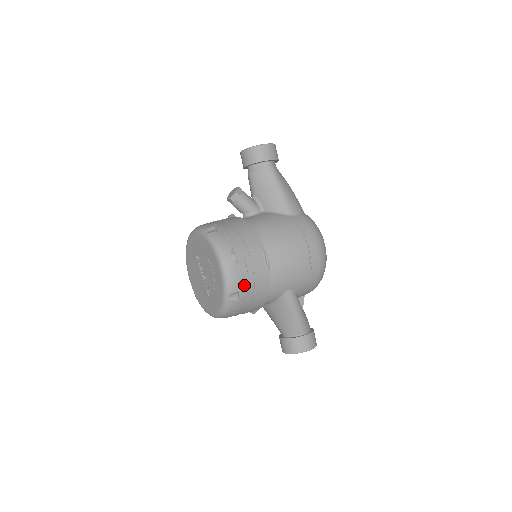
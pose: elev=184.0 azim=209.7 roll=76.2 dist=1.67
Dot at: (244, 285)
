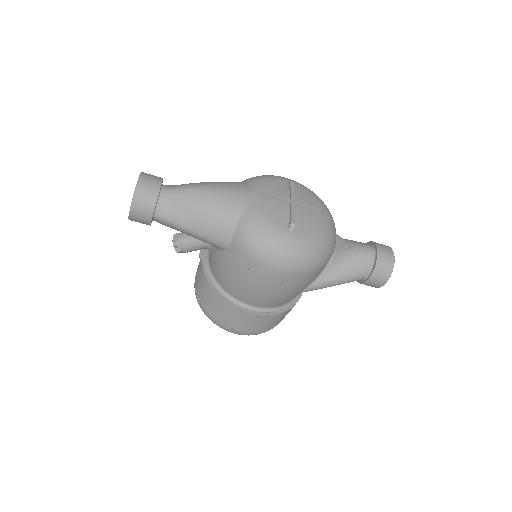
Dot at: (259, 330)
